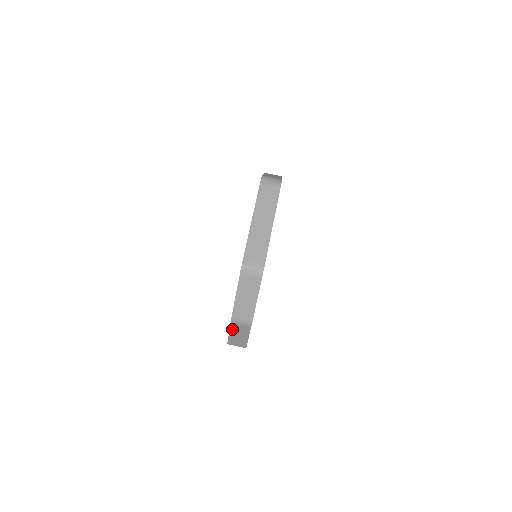
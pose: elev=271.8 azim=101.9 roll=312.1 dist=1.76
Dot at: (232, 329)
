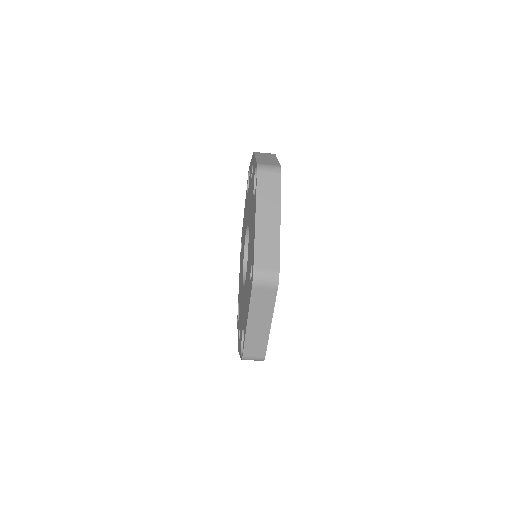
Dot at: occluded
